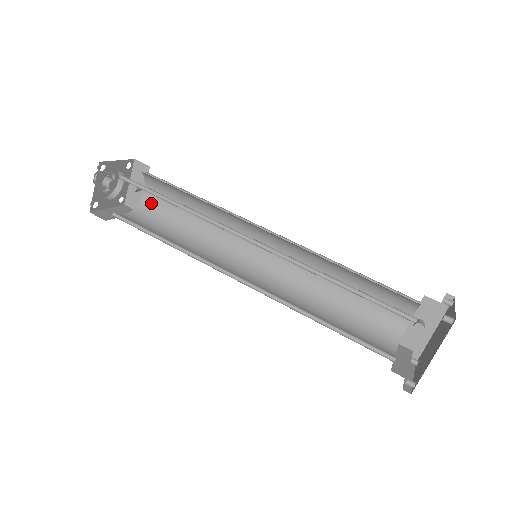
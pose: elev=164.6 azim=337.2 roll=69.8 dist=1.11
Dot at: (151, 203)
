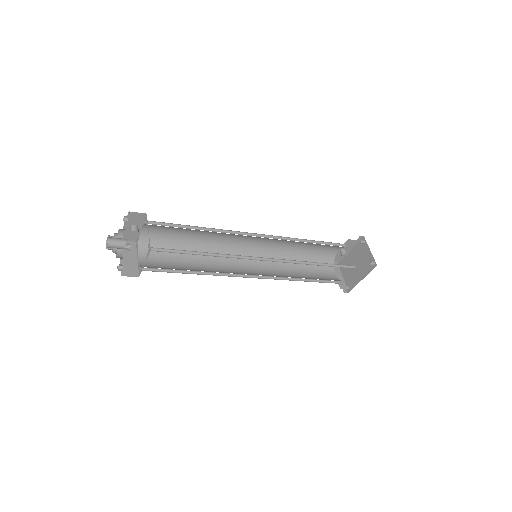
Dot at: (151, 236)
